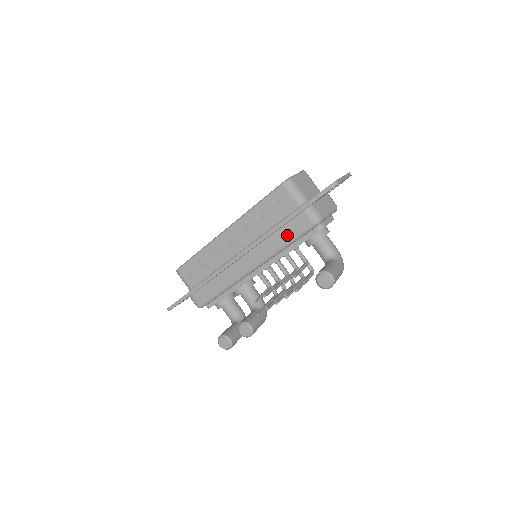
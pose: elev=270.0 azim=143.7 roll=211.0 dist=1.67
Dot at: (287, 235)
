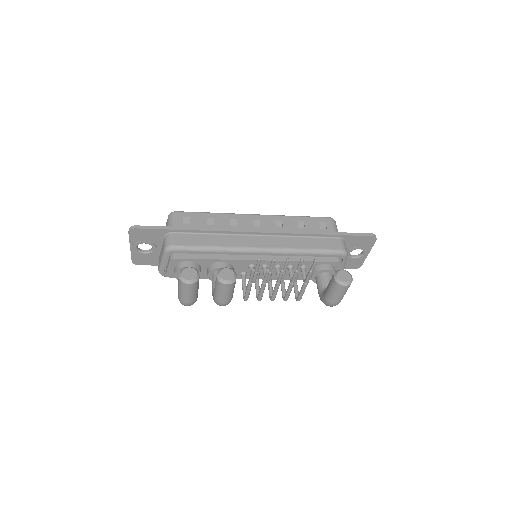
Dot at: (314, 244)
